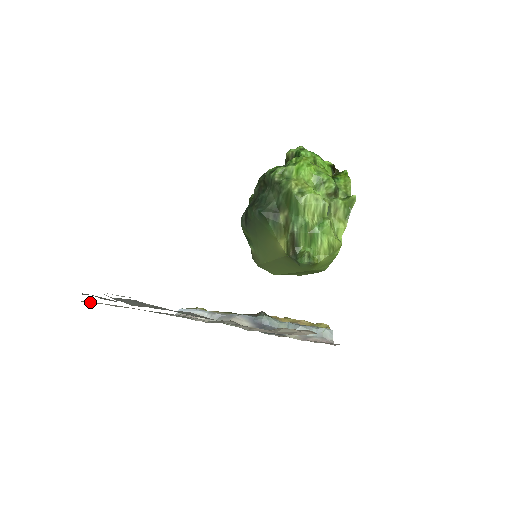
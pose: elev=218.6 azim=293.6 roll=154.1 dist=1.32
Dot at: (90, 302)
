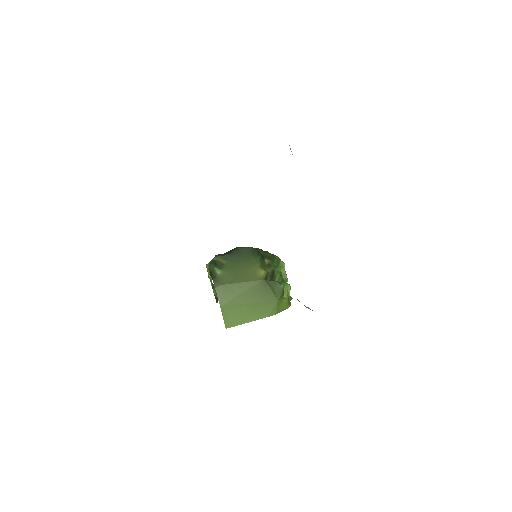
Dot at: occluded
